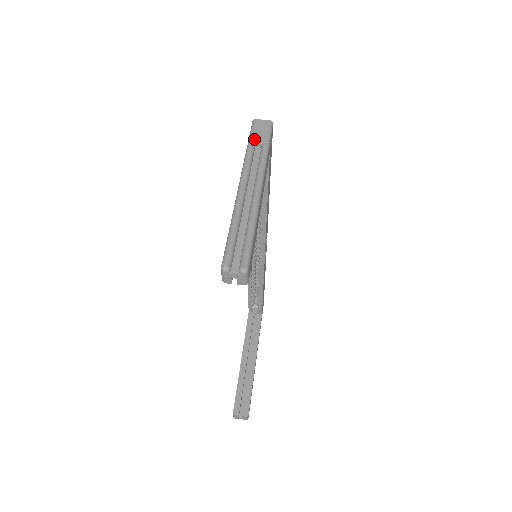
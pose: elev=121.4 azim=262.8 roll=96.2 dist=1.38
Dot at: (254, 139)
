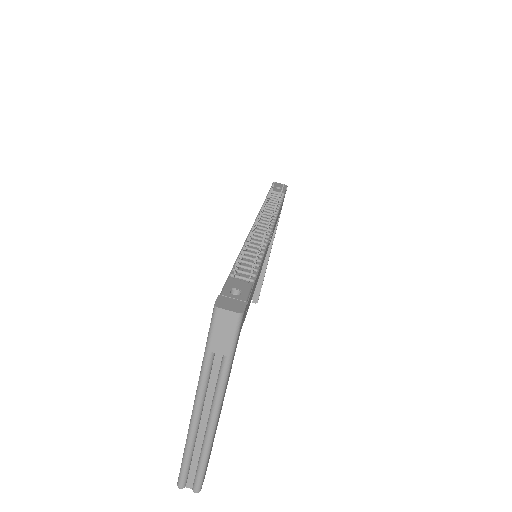
Dot at: (213, 346)
